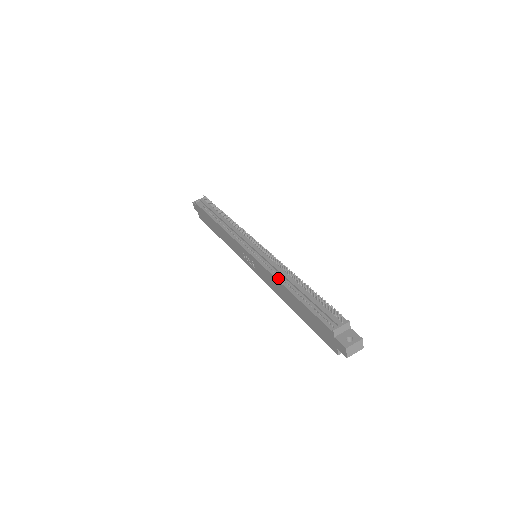
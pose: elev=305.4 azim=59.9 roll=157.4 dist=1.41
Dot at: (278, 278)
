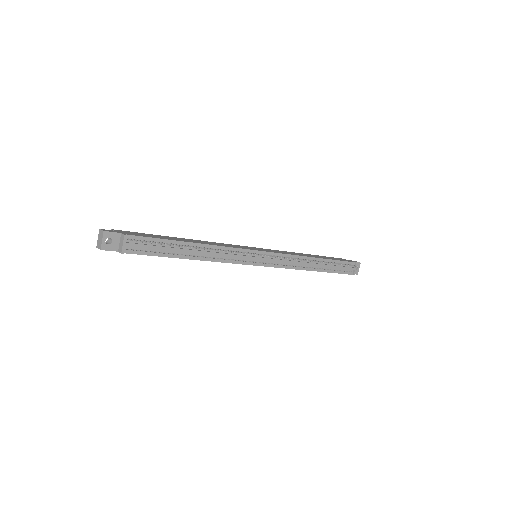
Dot at: (304, 269)
